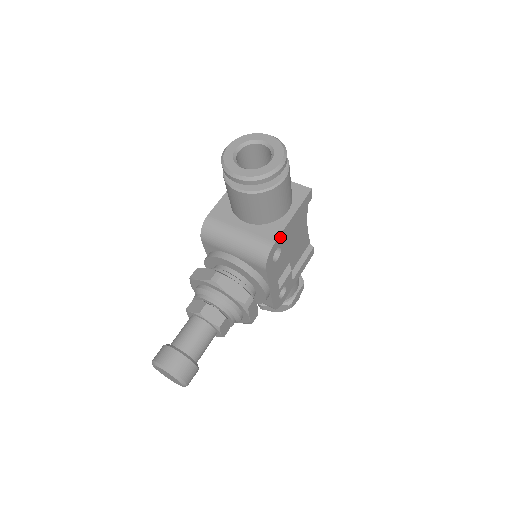
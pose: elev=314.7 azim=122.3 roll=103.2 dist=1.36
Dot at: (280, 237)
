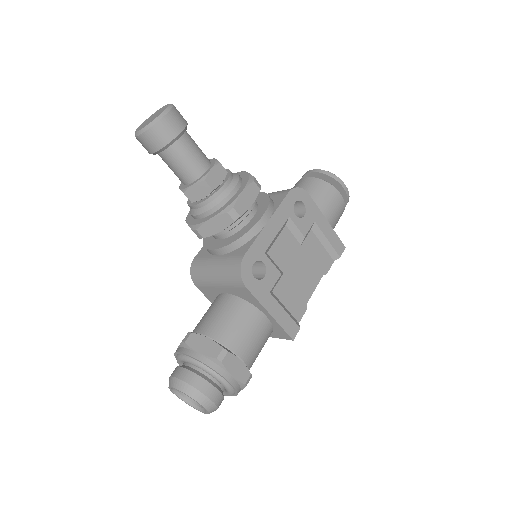
Dot at: (313, 204)
